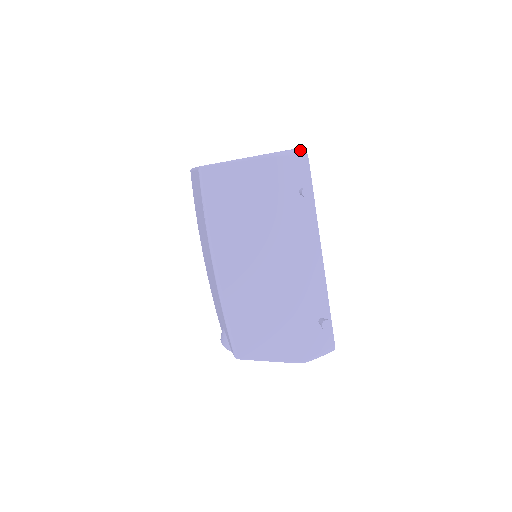
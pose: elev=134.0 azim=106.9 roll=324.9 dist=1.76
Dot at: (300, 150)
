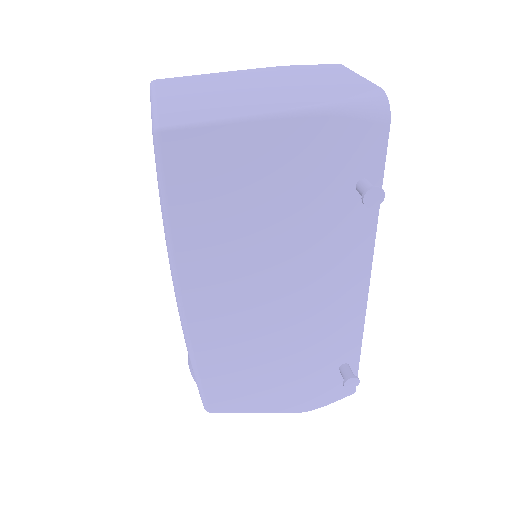
Dot at: (377, 99)
